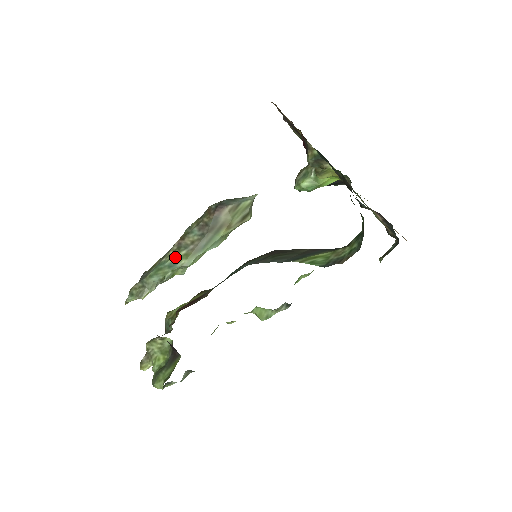
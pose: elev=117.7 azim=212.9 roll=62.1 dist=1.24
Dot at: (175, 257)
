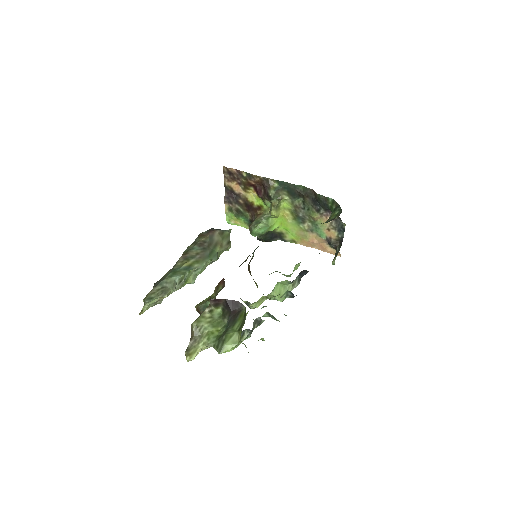
Dot at: (186, 264)
